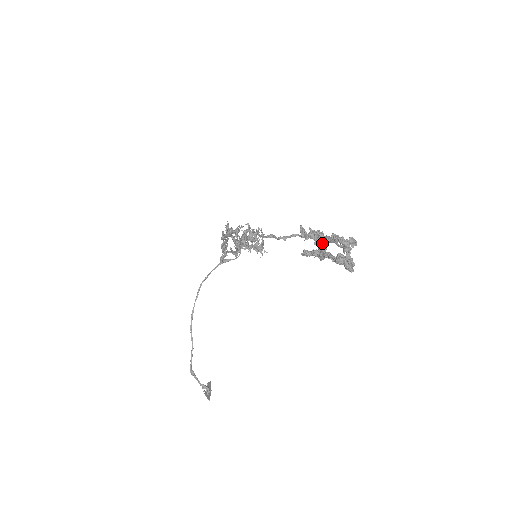
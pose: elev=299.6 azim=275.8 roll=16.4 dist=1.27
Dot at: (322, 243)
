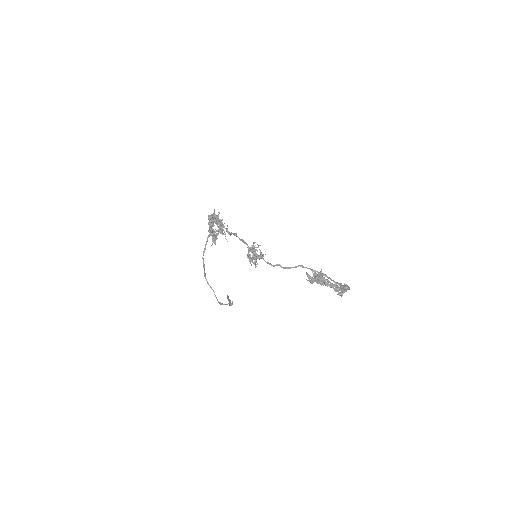
Dot at: (325, 283)
